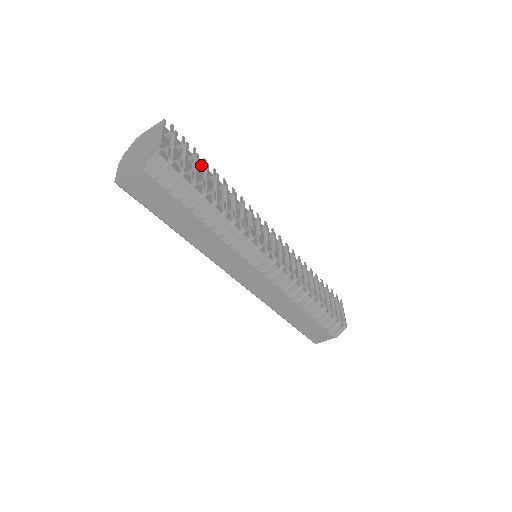
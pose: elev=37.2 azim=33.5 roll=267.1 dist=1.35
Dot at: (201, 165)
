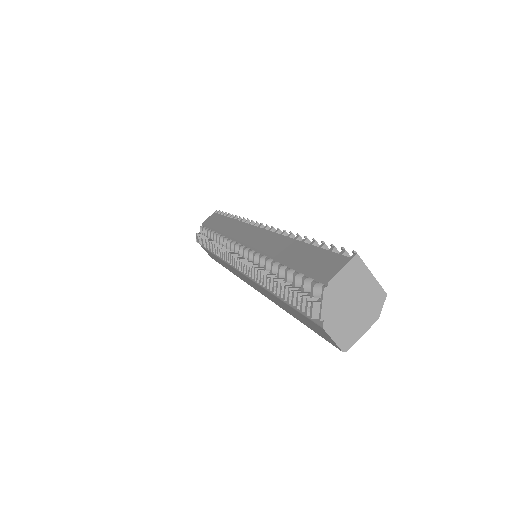
Dot at: occluded
